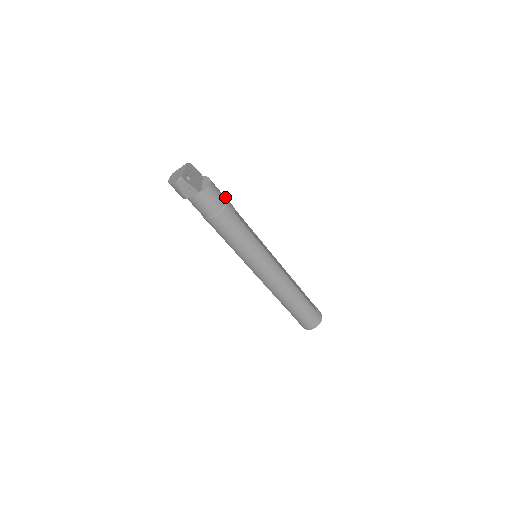
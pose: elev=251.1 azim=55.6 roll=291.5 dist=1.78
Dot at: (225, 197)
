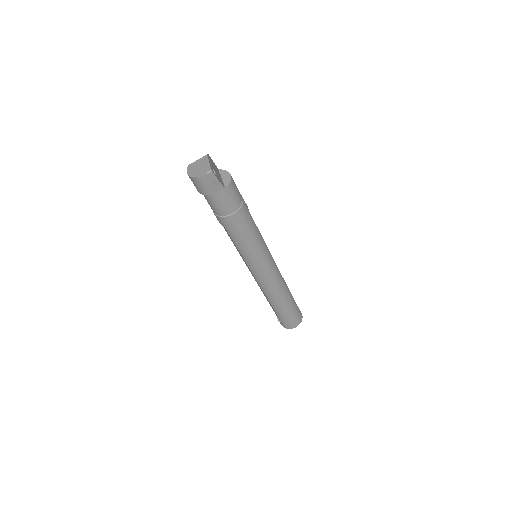
Dot at: occluded
